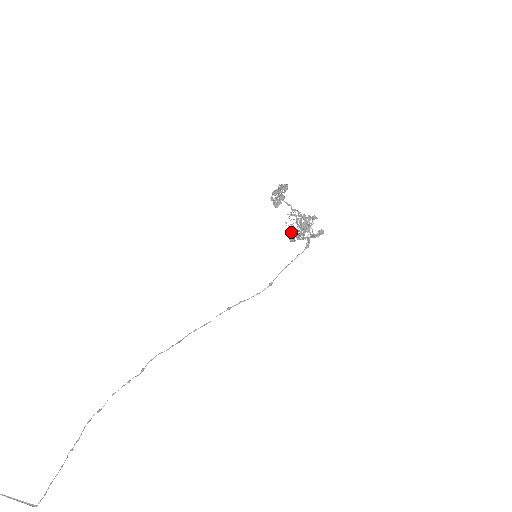
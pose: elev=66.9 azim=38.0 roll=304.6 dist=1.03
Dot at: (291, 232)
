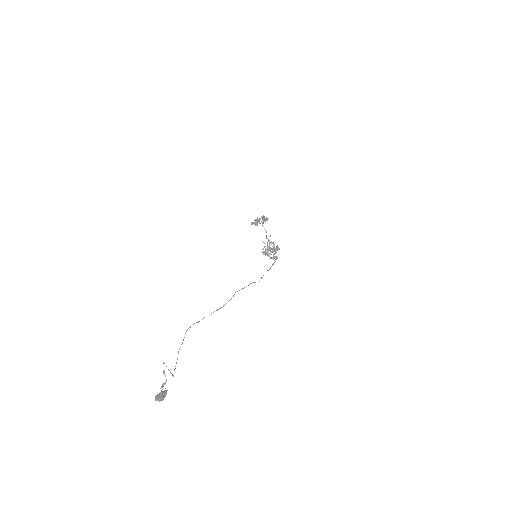
Dot at: occluded
